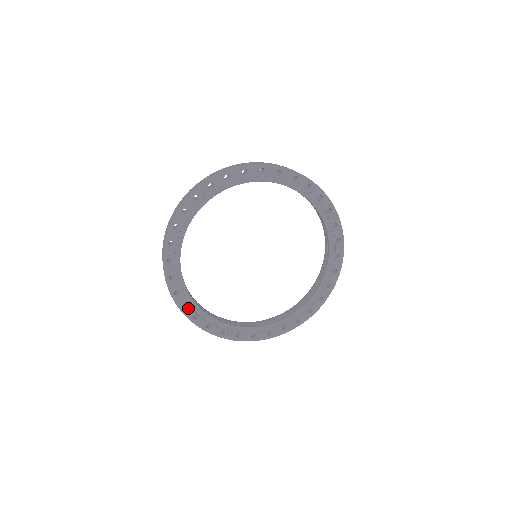
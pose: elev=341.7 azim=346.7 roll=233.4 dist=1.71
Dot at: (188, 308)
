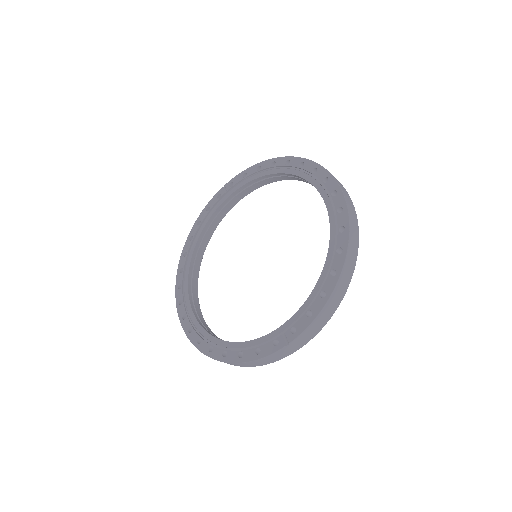
Dot at: (182, 305)
